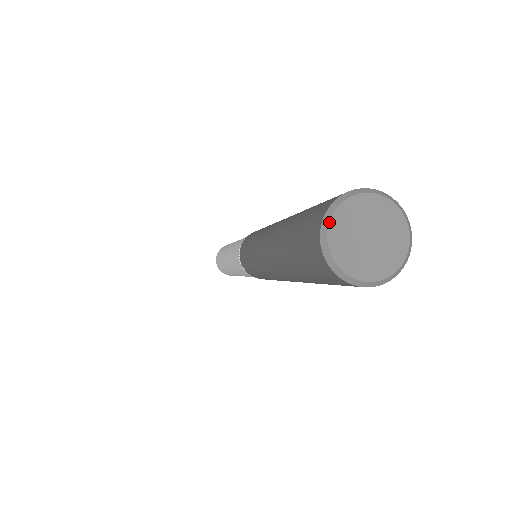
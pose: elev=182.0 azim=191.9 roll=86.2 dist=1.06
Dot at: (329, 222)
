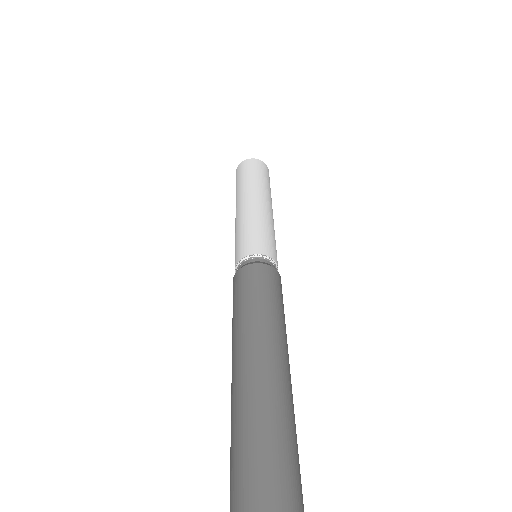
Dot at: out of frame
